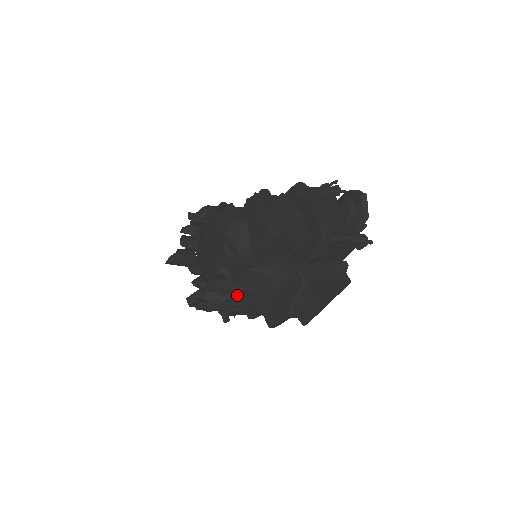
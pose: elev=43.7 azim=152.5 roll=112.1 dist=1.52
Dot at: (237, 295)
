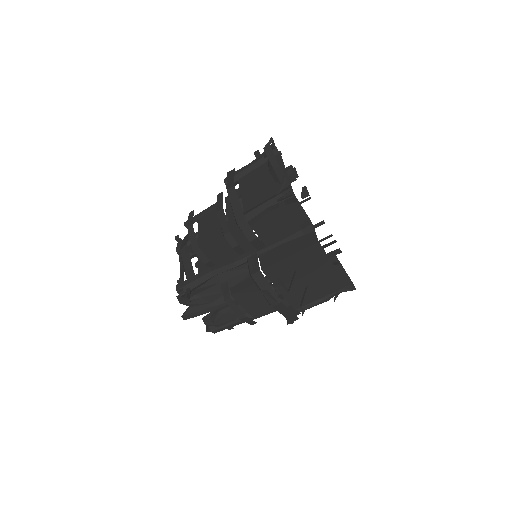
Dot at: (222, 310)
